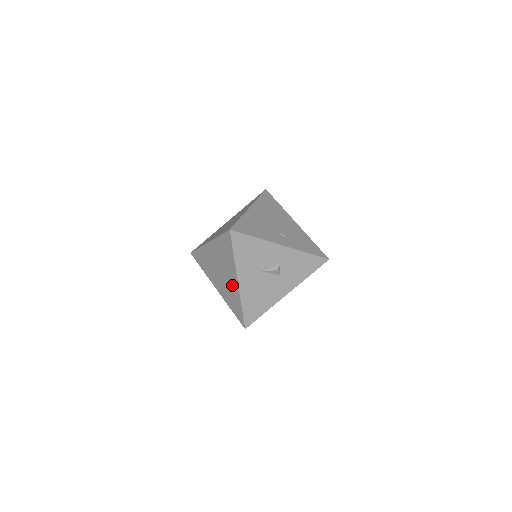
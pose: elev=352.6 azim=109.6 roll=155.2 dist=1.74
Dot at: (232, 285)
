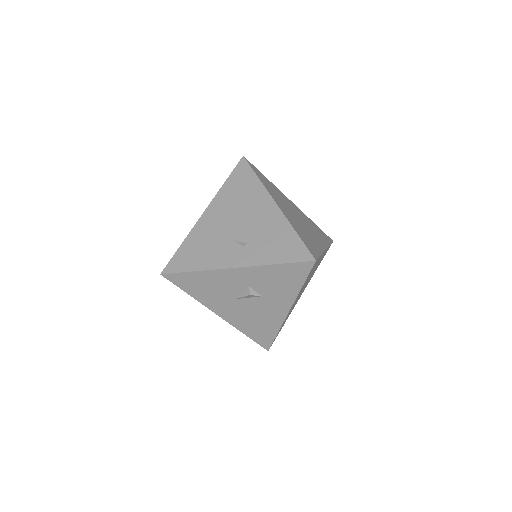
Dot at: occluded
